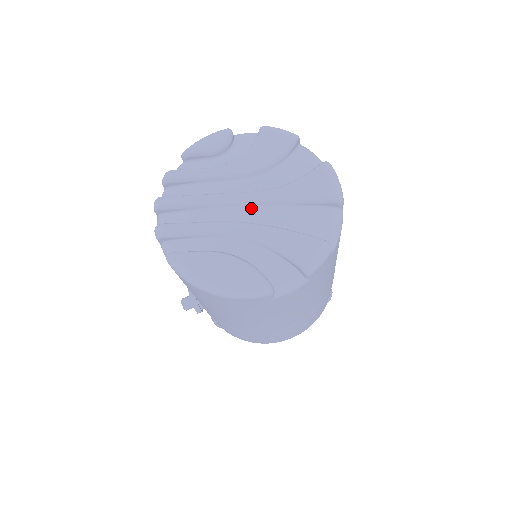
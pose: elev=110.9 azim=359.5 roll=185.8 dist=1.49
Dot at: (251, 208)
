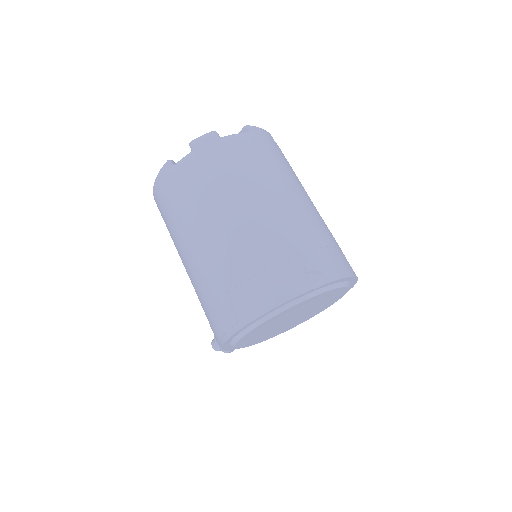
Dot at: occluded
